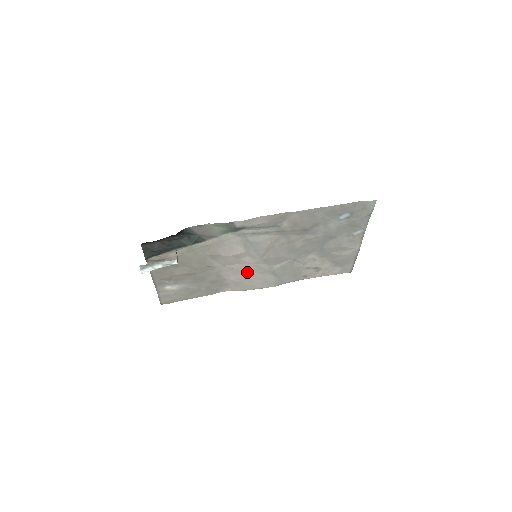
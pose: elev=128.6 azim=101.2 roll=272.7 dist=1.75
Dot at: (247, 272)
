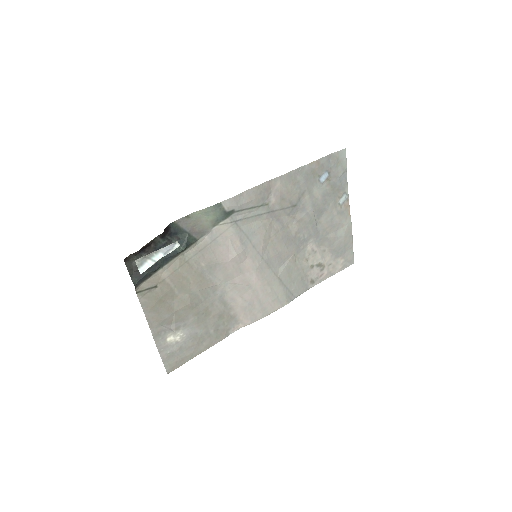
Dot at: (253, 286)
